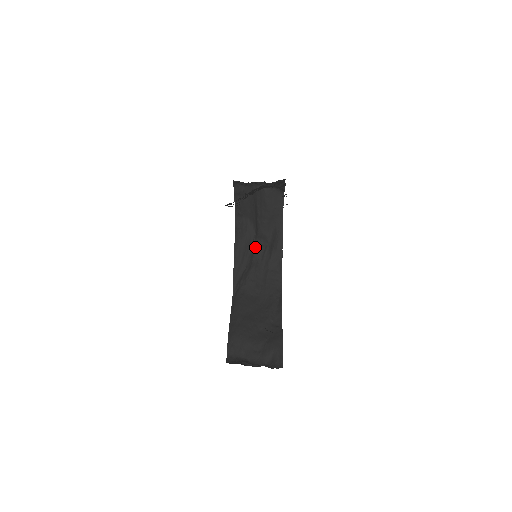
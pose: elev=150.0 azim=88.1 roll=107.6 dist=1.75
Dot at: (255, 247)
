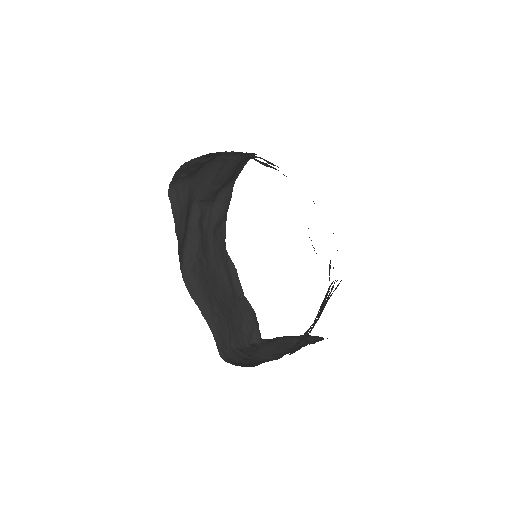
Dot at: (197, 213)
